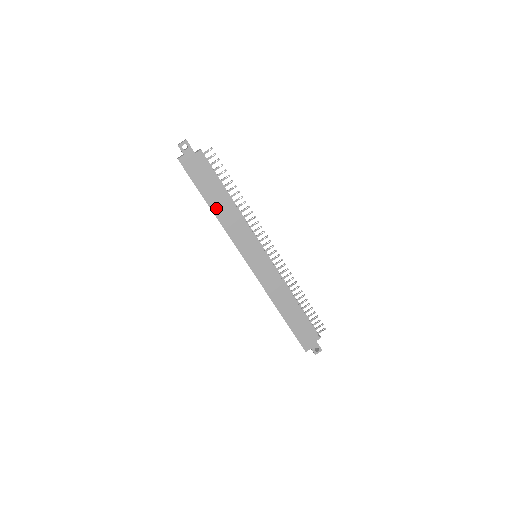
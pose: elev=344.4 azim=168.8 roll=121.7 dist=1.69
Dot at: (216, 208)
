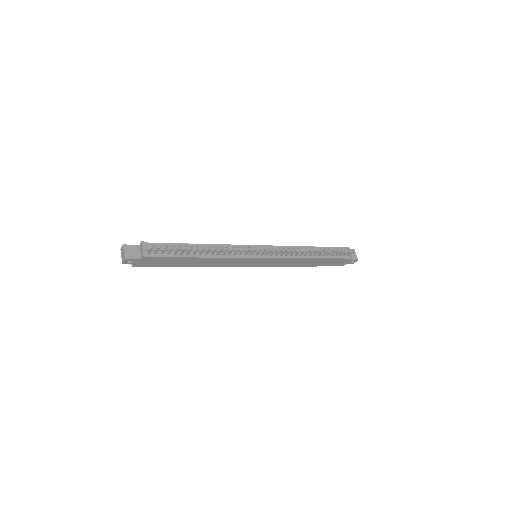
Dot at: (194, 265)
